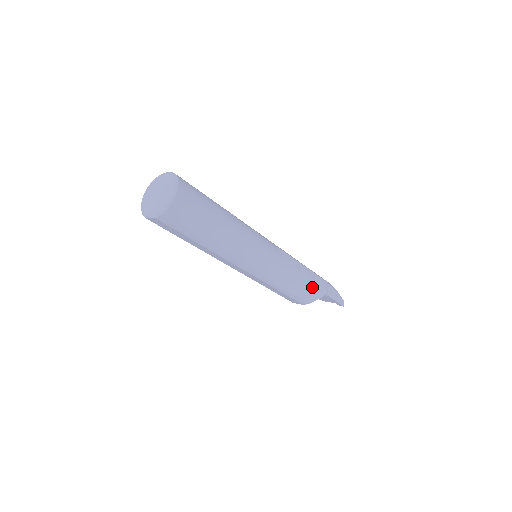
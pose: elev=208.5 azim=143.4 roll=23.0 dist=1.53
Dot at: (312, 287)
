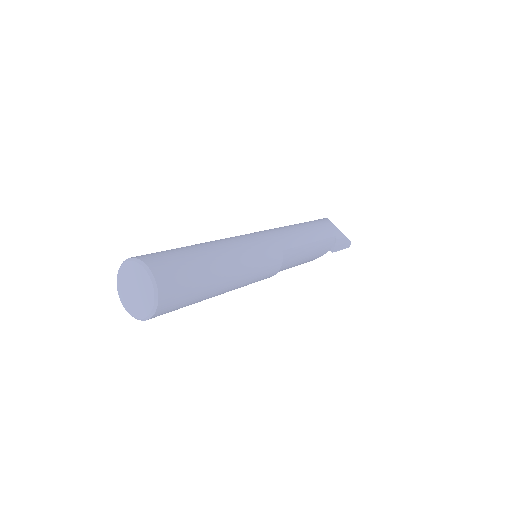
Dot at: (316, 255)
